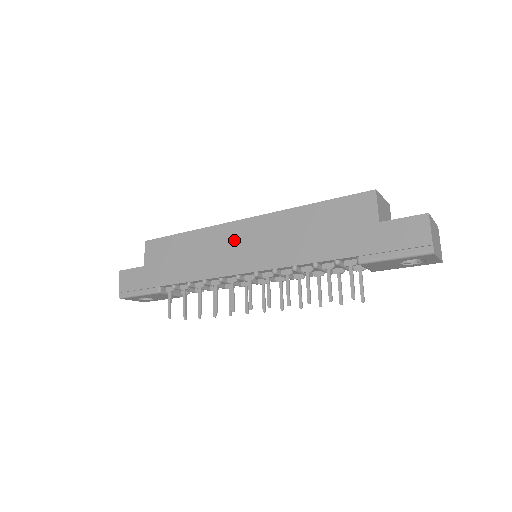
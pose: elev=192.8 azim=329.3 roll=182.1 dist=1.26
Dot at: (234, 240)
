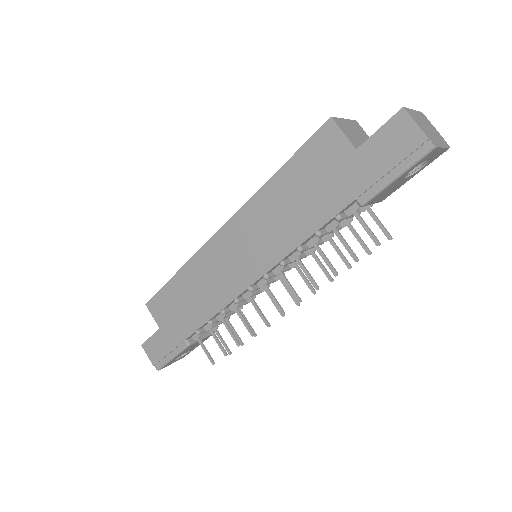
Dot at: (224, 255)
